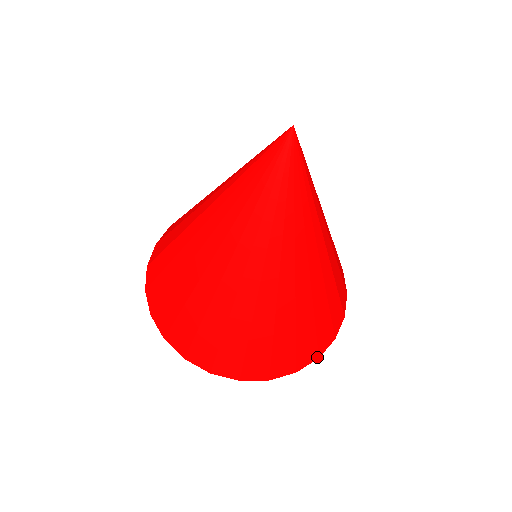
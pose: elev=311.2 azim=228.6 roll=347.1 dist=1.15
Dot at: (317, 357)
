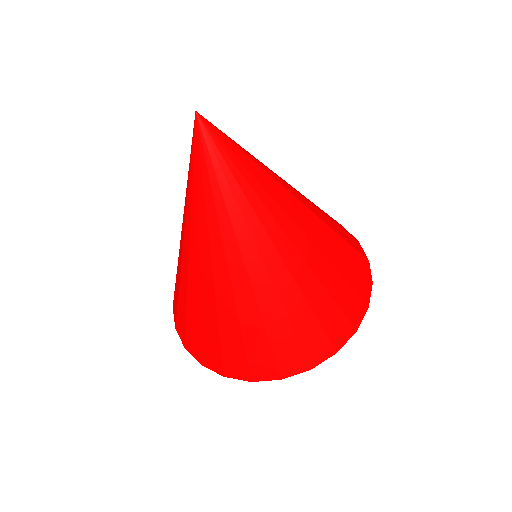
Dot at: (249, 379)
